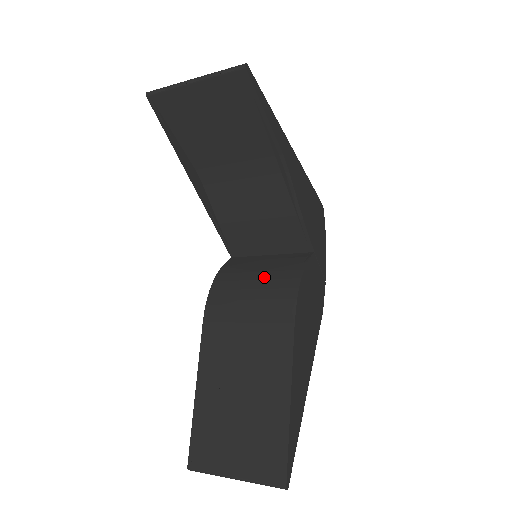
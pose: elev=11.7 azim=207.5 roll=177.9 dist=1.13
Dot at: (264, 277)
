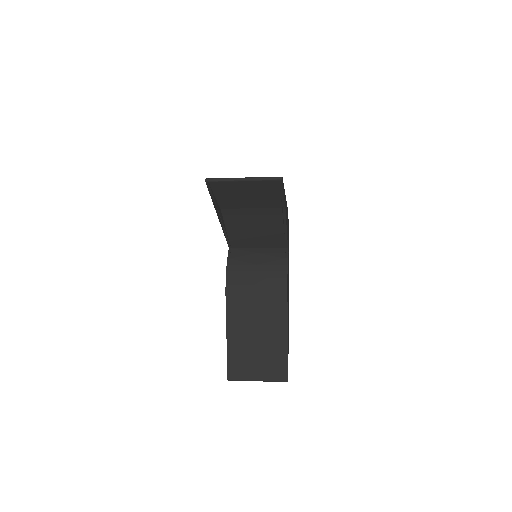
Dot at: (262, 269)
